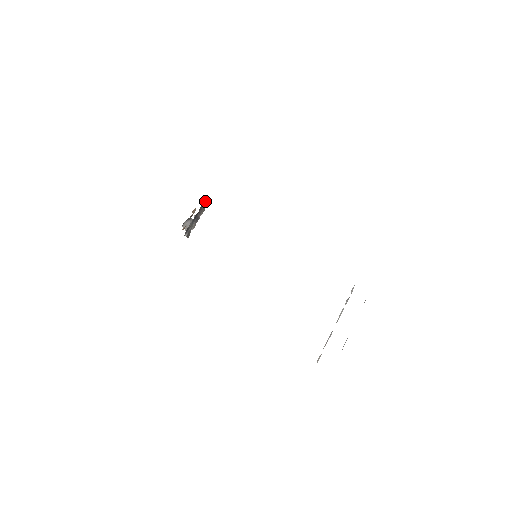
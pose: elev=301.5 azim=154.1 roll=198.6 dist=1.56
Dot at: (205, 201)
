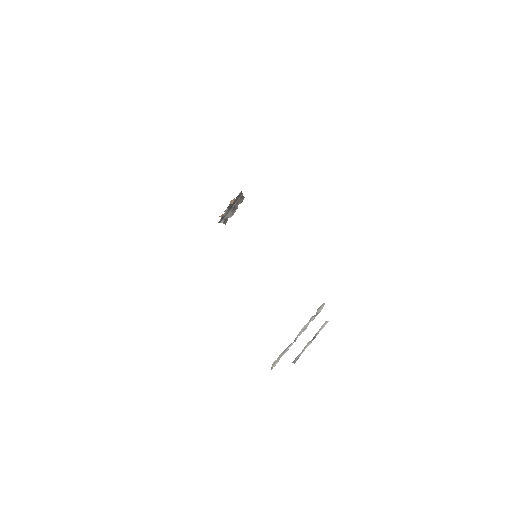
Dot at: (242, 193)
